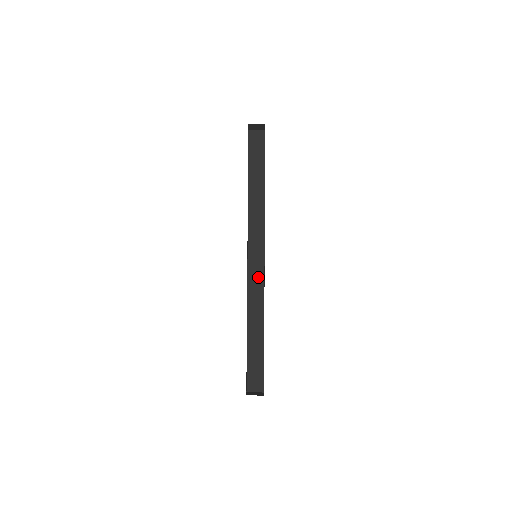
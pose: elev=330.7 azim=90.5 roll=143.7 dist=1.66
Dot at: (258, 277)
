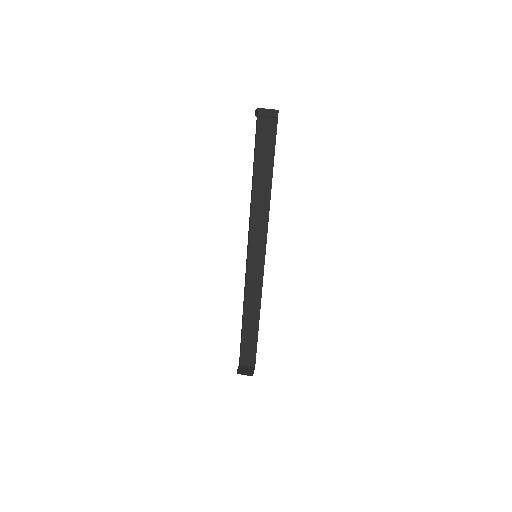
Dot at: (257, 274)
